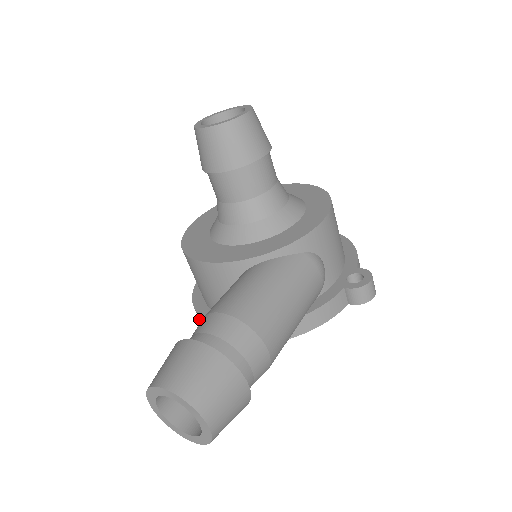
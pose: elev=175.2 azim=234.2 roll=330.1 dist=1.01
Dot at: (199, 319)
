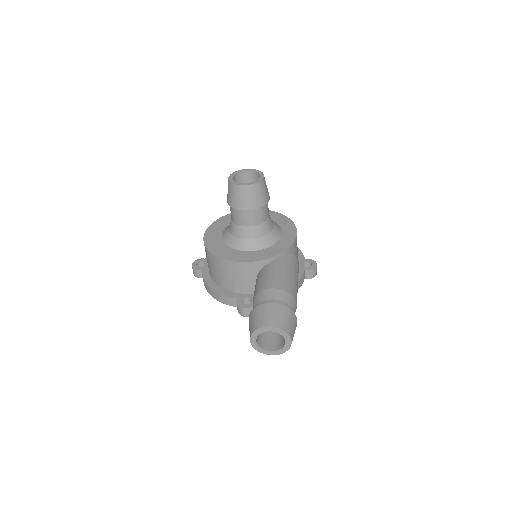
Dot at: (216, 298)
